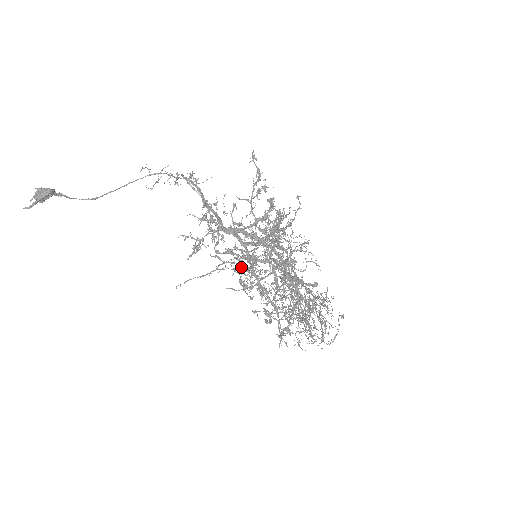
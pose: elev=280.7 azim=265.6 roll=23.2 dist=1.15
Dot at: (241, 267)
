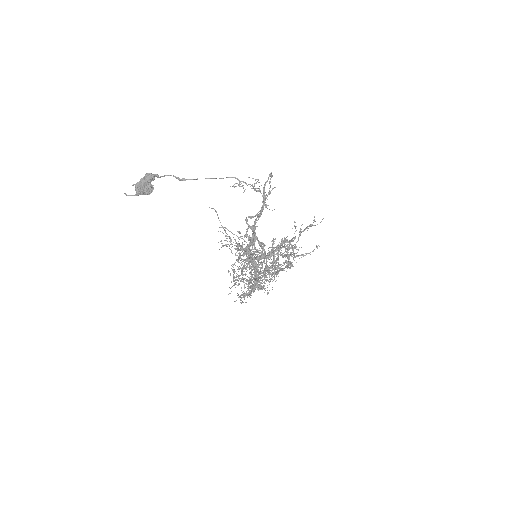
Dot at: occluded
